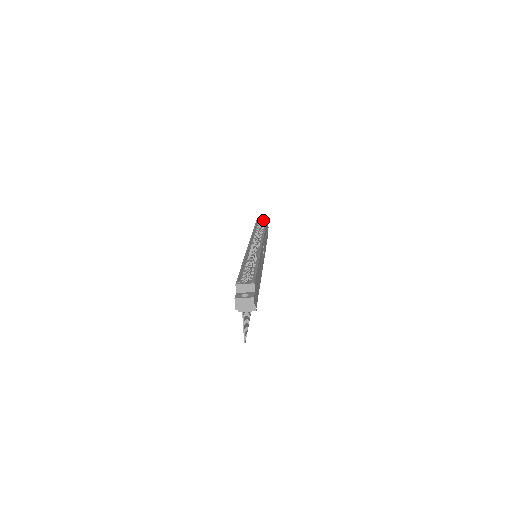
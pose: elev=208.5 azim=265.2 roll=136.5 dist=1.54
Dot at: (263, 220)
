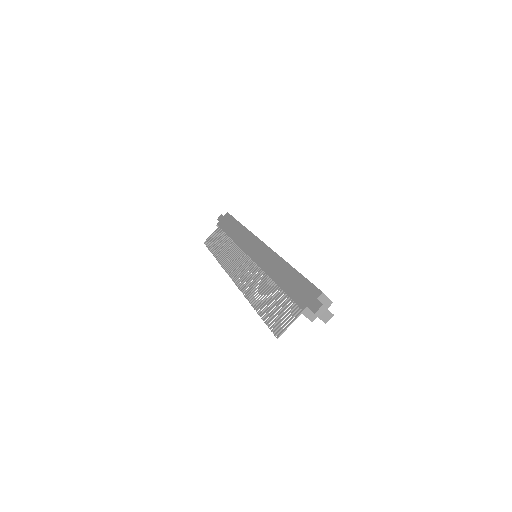
Dot at: occluded
